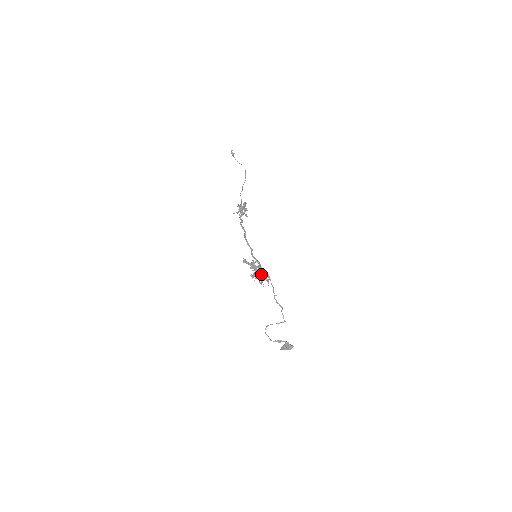
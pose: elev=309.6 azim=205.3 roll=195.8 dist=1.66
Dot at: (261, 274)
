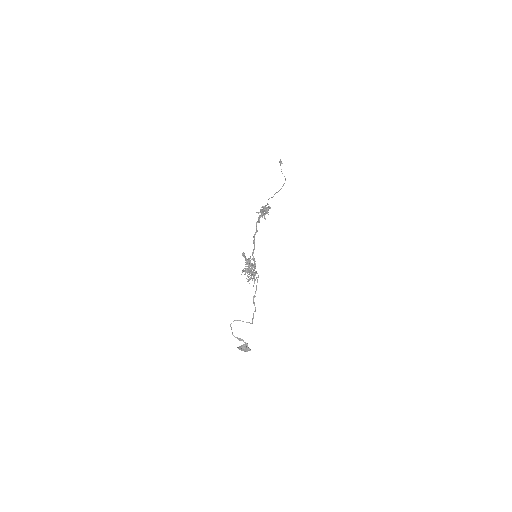
Dot at: (252, 272)
